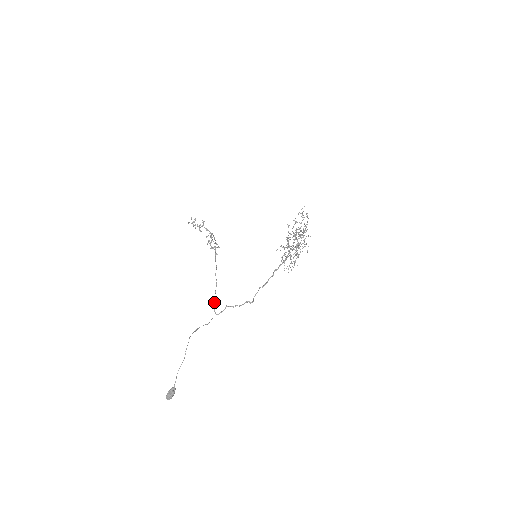
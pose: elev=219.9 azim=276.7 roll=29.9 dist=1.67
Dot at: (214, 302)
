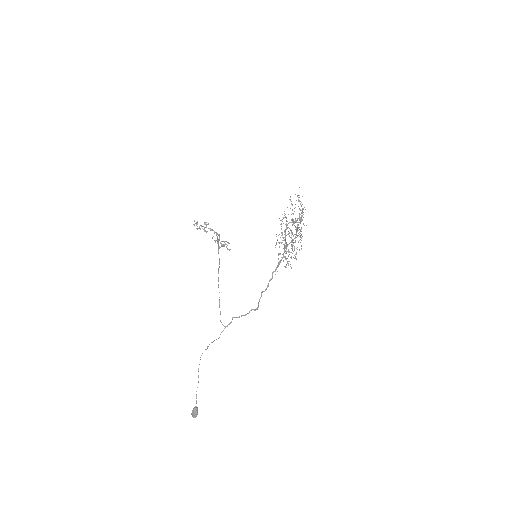
Dot at: occluded
